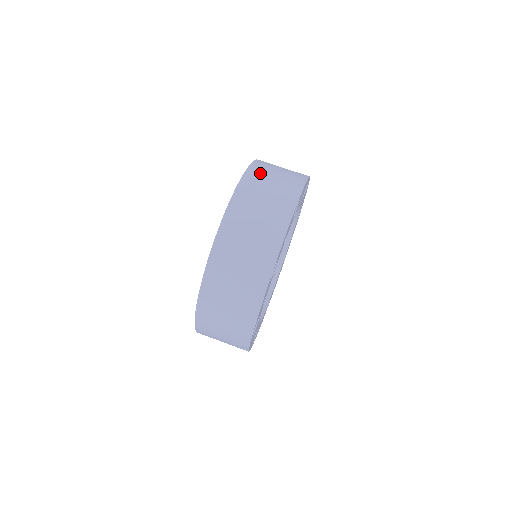
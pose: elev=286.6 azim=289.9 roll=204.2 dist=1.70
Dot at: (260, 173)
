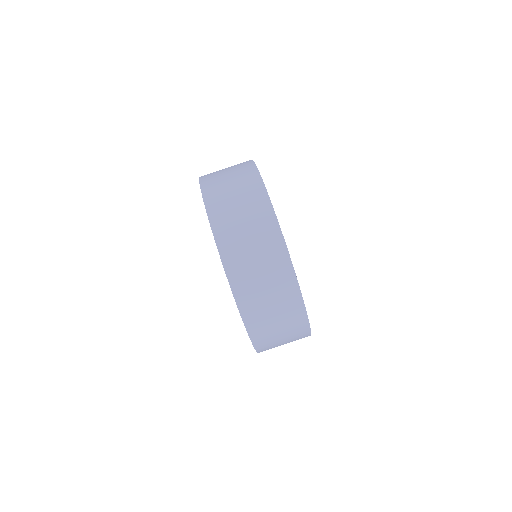
Dot at: (233, 247)
